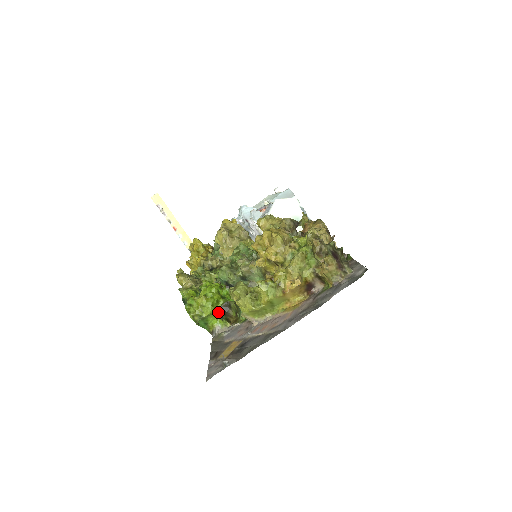
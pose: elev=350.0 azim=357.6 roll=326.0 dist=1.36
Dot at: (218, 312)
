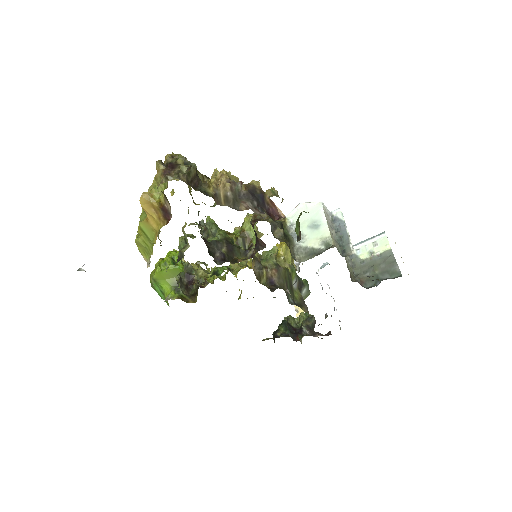
Dot at: (174, 283)
